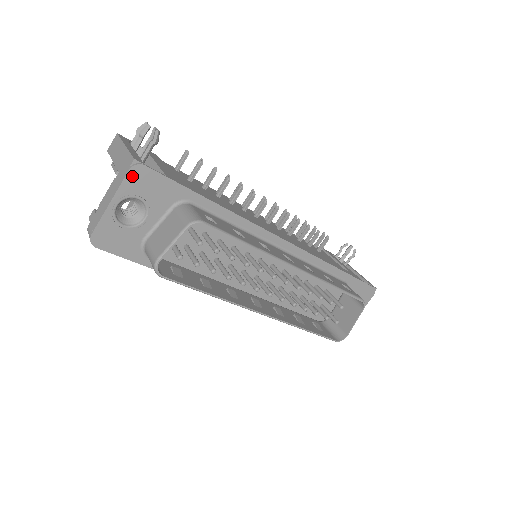
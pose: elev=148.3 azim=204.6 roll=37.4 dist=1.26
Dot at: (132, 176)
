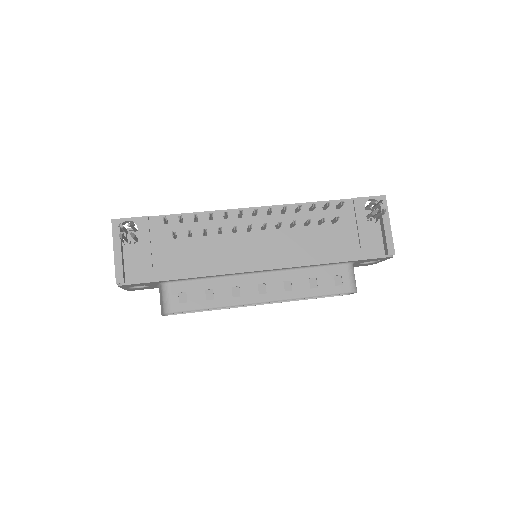
Dot at: (122, 286)
